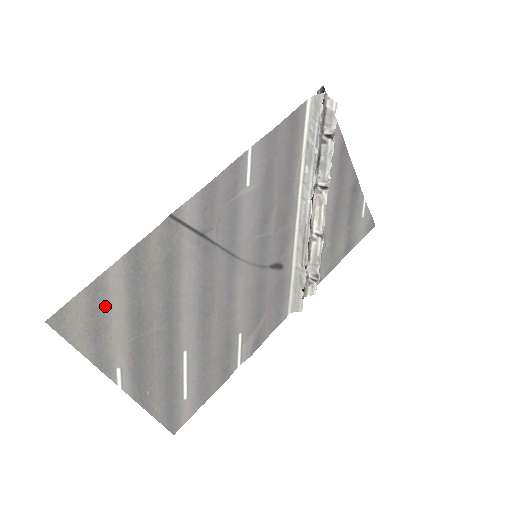
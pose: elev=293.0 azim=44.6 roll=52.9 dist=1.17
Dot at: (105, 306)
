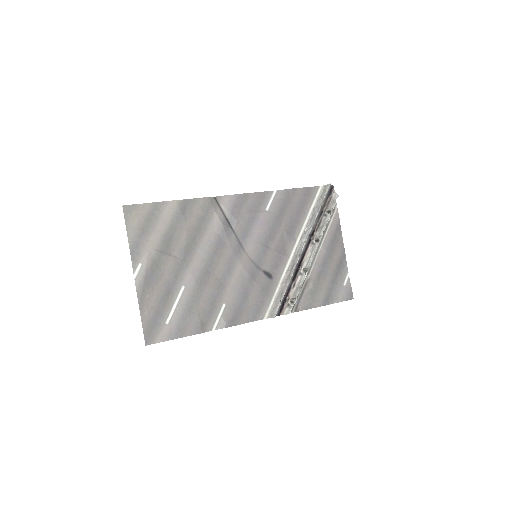
Dot at: (155, 220)
